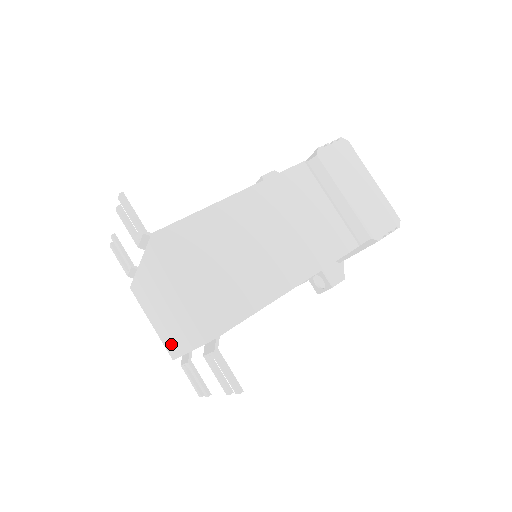
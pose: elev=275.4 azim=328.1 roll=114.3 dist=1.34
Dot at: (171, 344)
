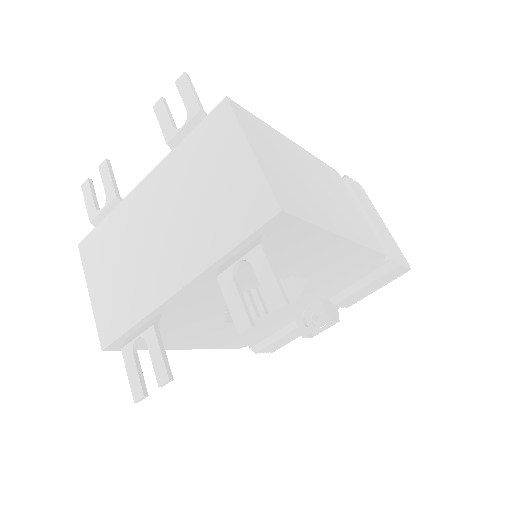
Dot at: (125, 308)
